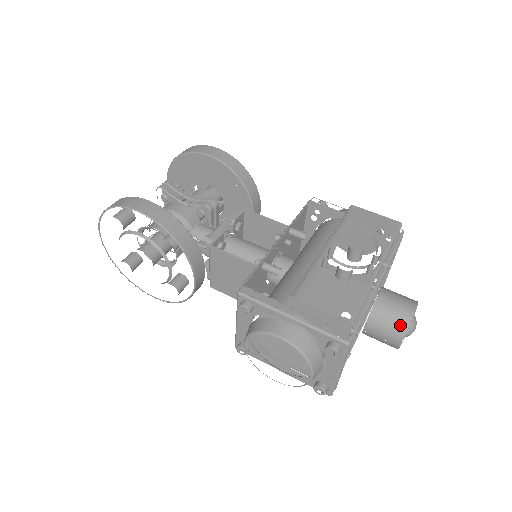
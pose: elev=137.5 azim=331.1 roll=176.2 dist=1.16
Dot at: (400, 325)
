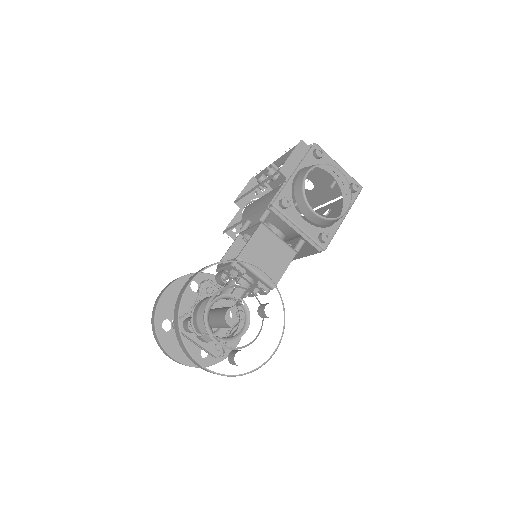
Dot at: occluded
